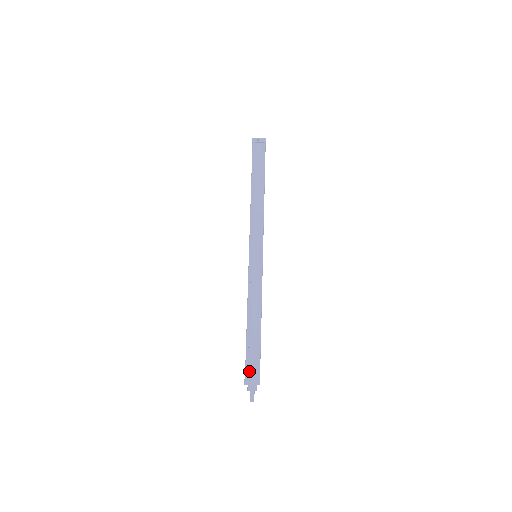
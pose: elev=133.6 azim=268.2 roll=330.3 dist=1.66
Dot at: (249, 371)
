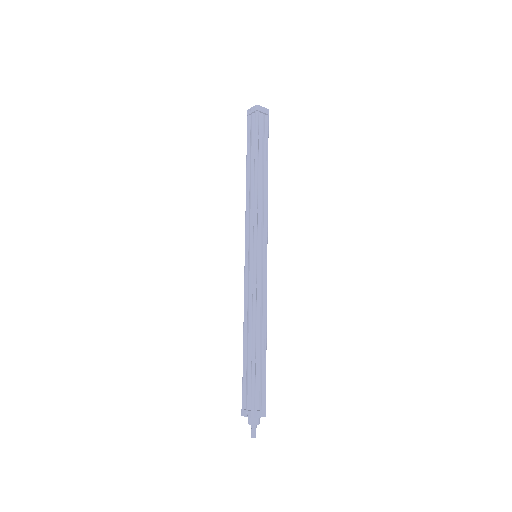
Dot at: (246, 400)
